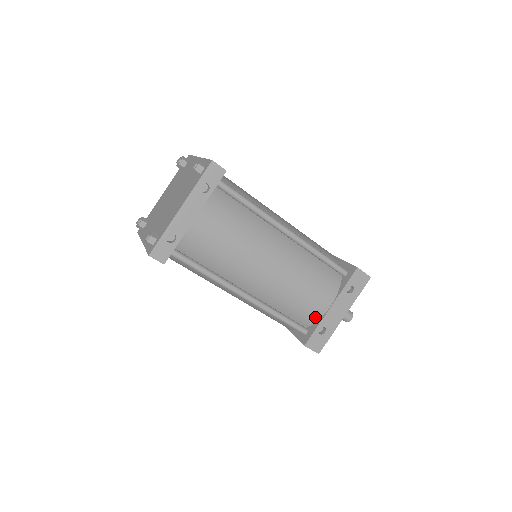
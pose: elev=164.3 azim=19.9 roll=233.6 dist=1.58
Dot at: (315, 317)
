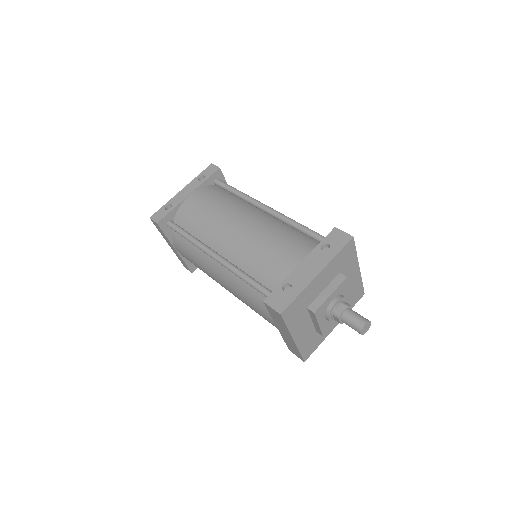
Dot at: (283, 277)
